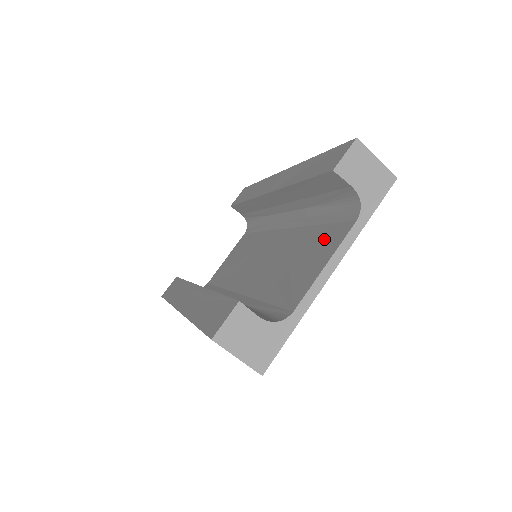
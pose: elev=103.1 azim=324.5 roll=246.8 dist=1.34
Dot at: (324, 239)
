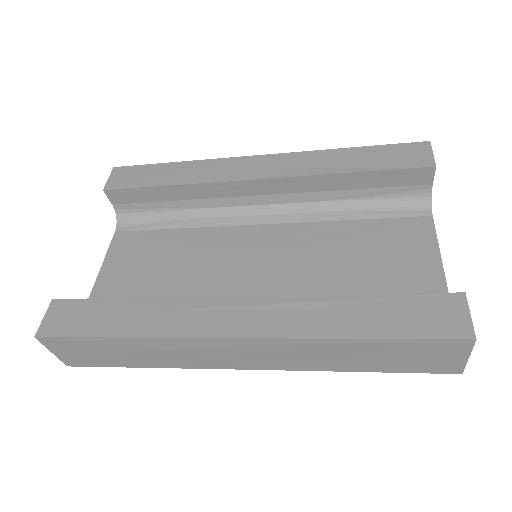
Dot at: (395, 233)
